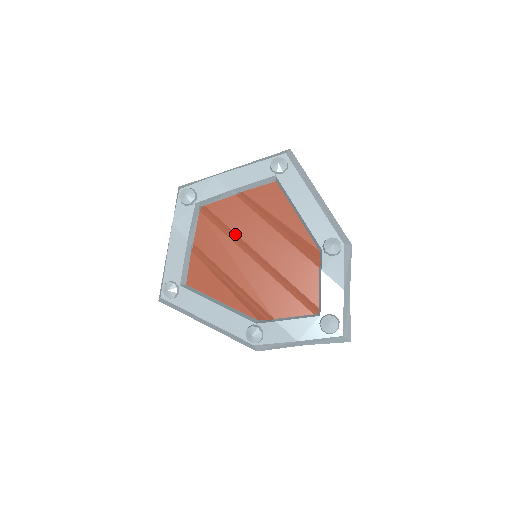
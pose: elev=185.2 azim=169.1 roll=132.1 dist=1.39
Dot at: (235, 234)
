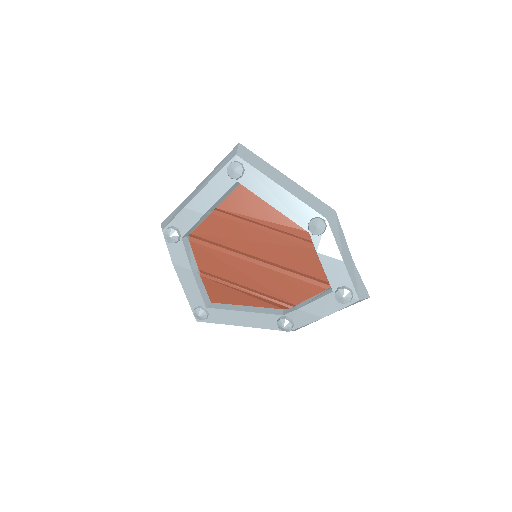
Dot at: (228, 248)
